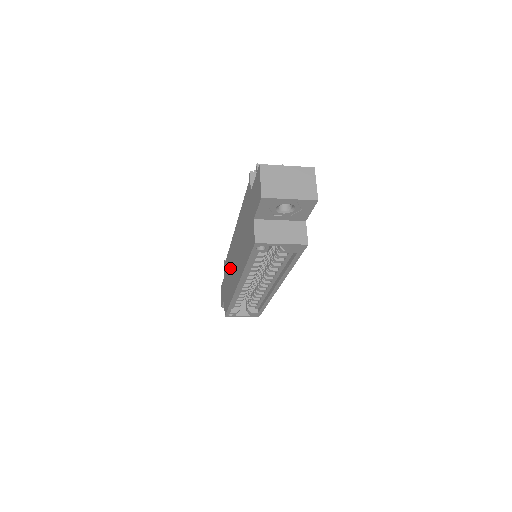
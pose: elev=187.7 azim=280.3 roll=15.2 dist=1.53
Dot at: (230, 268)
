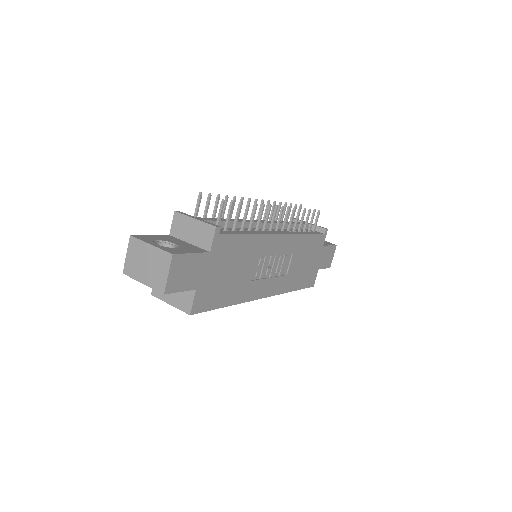
Dot at: occluded
